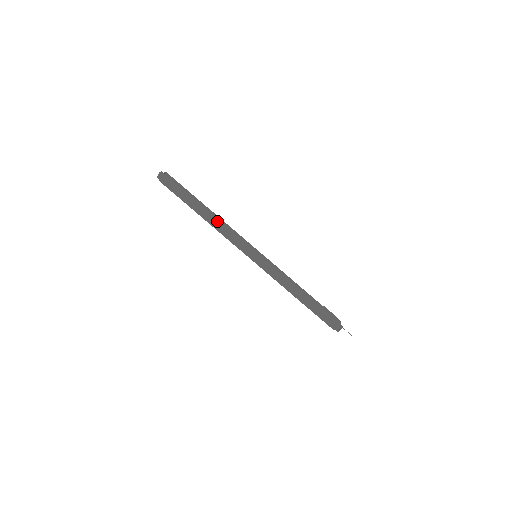
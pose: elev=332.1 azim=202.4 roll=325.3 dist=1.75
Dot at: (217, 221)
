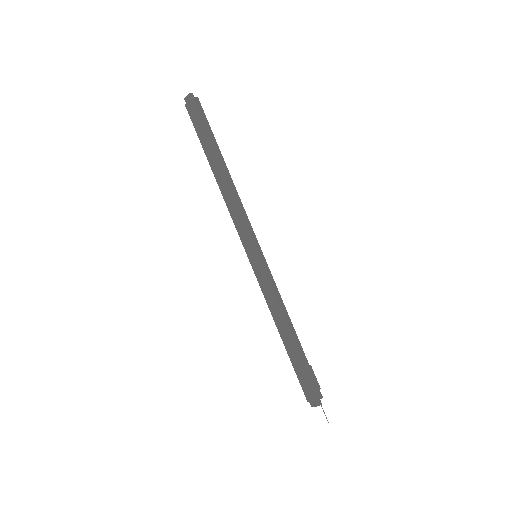
Dot at: (229, 188)
